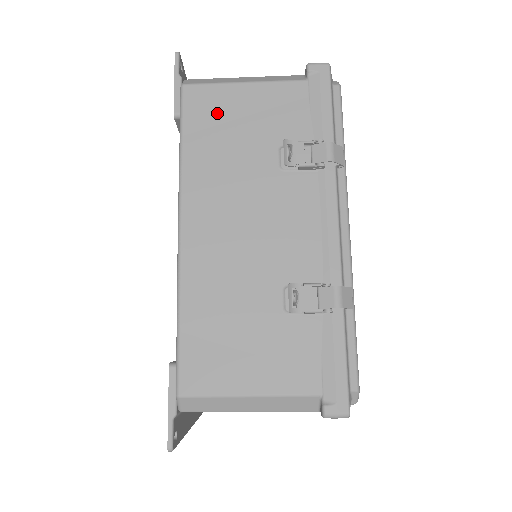
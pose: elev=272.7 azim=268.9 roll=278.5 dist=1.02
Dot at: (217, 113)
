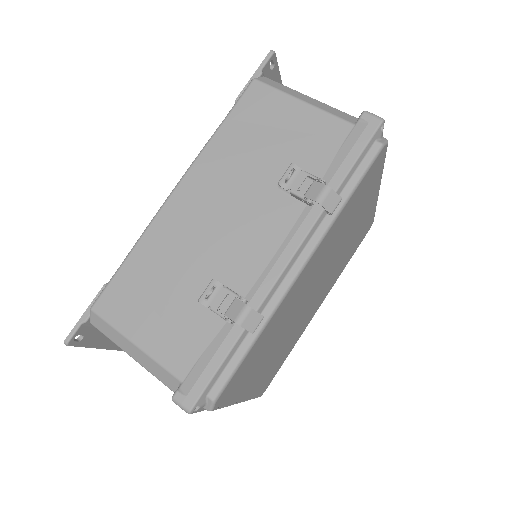
Dot at: (263, 115)
